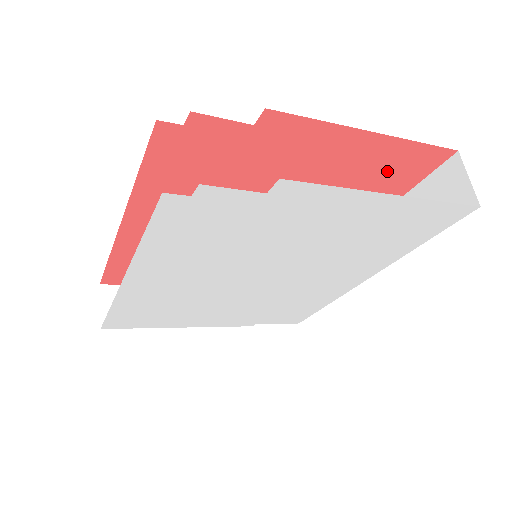
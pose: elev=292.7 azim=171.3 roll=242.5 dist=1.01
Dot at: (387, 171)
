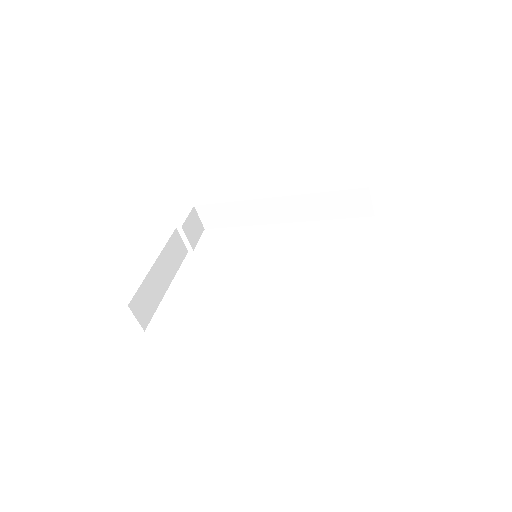
Dot at: occluded
